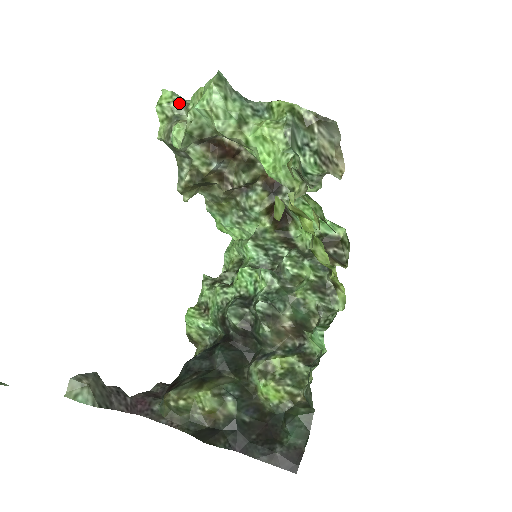
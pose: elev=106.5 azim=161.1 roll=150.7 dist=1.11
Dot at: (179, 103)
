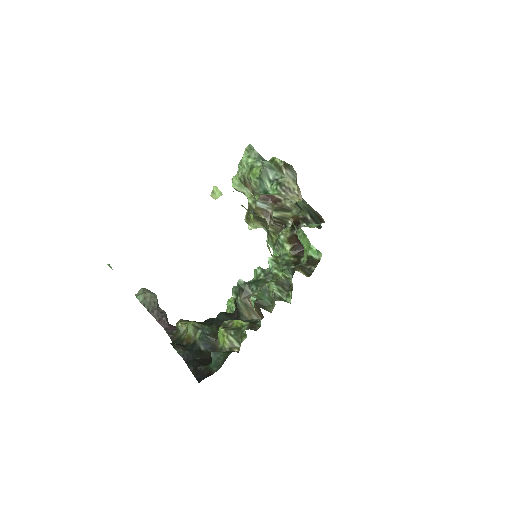
Dot at: occluded
